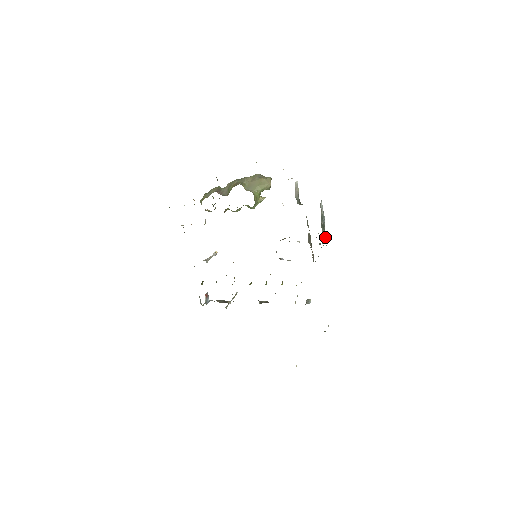
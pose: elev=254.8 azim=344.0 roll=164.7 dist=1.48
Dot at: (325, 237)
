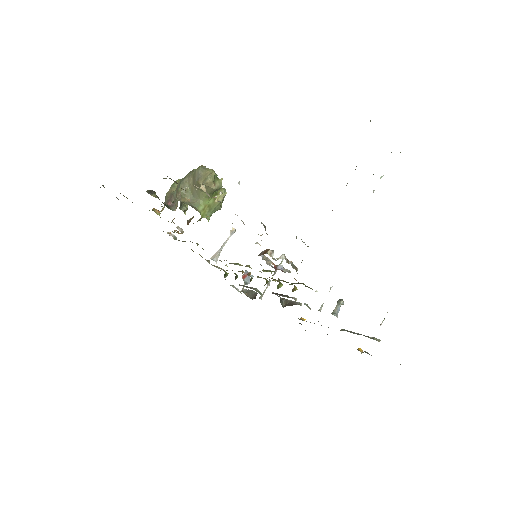
Dot at: occluded
